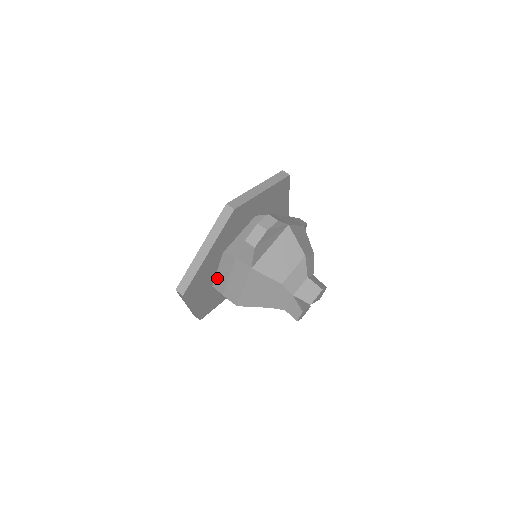
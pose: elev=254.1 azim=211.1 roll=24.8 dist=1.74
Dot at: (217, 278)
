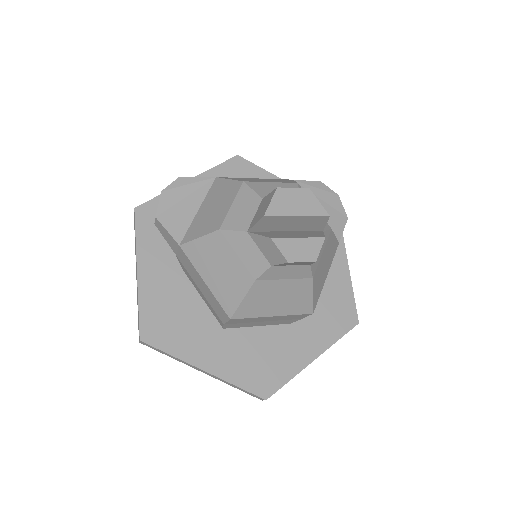
Dot at: (210, 310)
